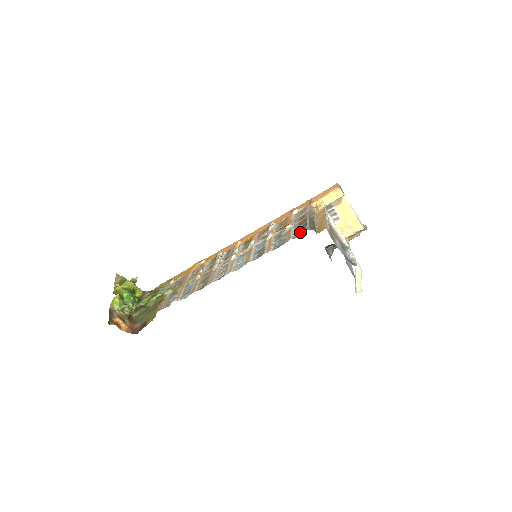
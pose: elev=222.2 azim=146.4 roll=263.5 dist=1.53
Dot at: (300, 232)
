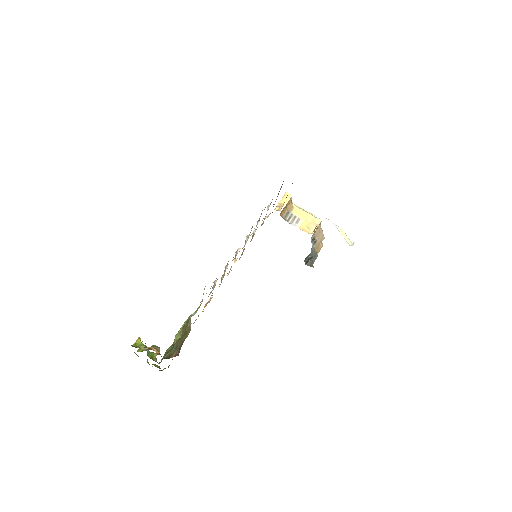
Dot at: occluded
